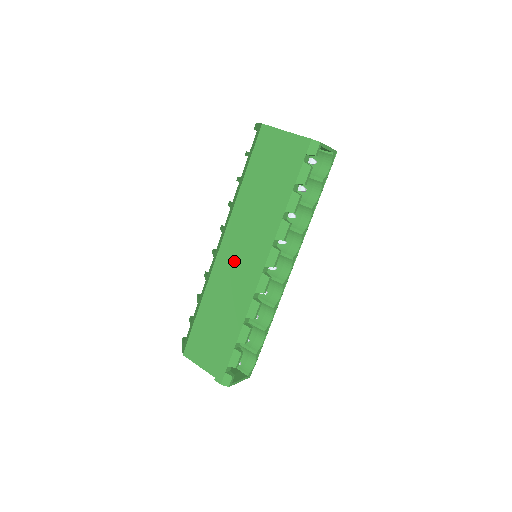
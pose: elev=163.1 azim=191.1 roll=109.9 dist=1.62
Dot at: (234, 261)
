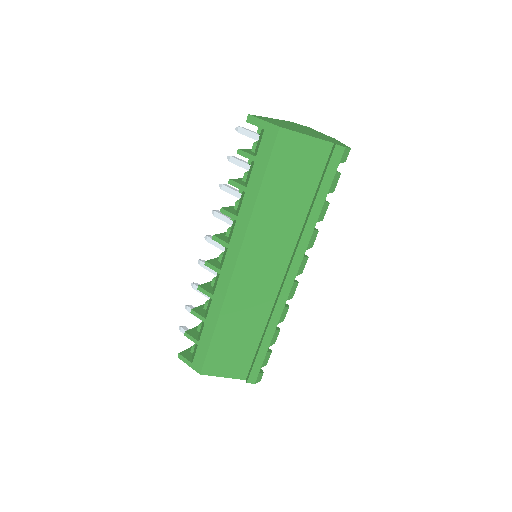
Dot at: (256, 276)
